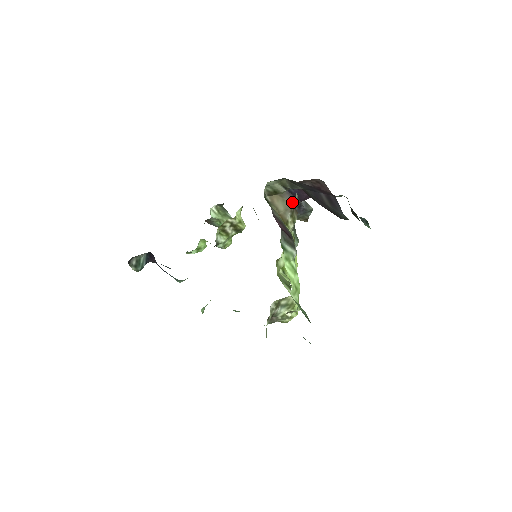
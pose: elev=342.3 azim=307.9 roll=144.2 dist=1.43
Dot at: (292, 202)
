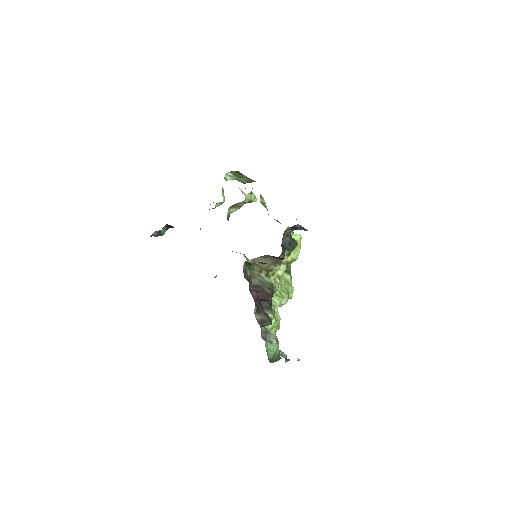
Dot at: (275, 259)
